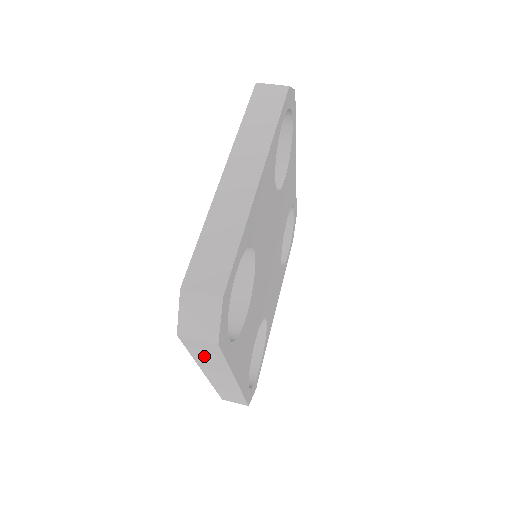
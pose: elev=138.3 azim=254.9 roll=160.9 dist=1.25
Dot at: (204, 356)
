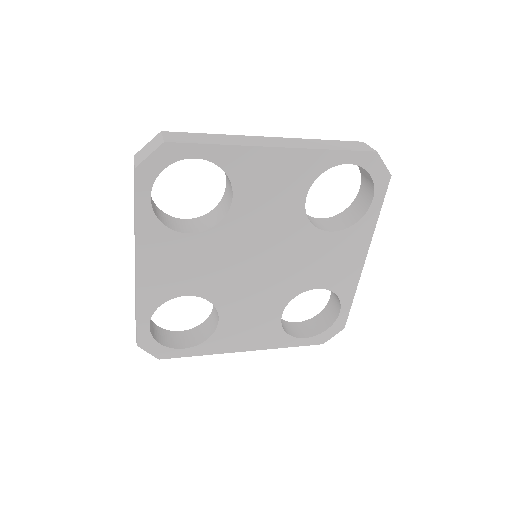
Dot at: occluded
